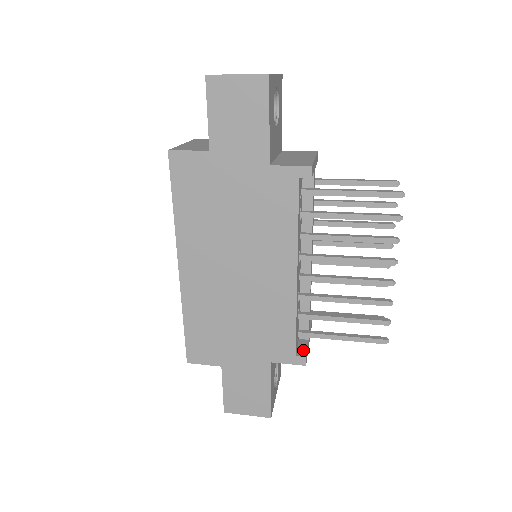
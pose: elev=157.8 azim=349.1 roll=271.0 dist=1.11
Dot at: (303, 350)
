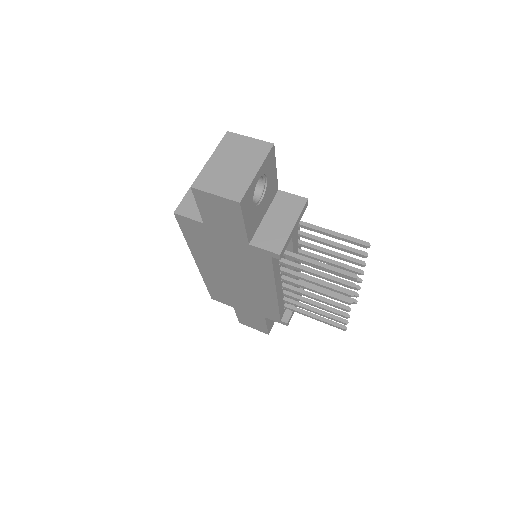
Dot at: (288, 316)
